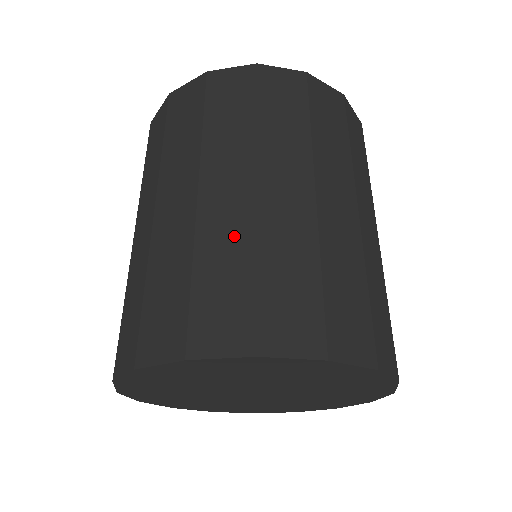
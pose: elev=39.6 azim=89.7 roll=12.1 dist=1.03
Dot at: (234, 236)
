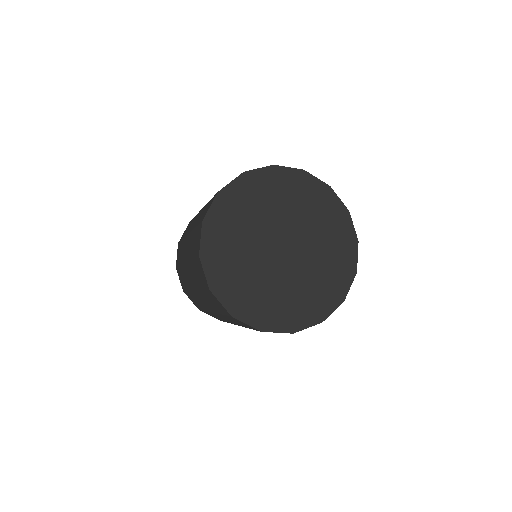
Dot at: occluded
